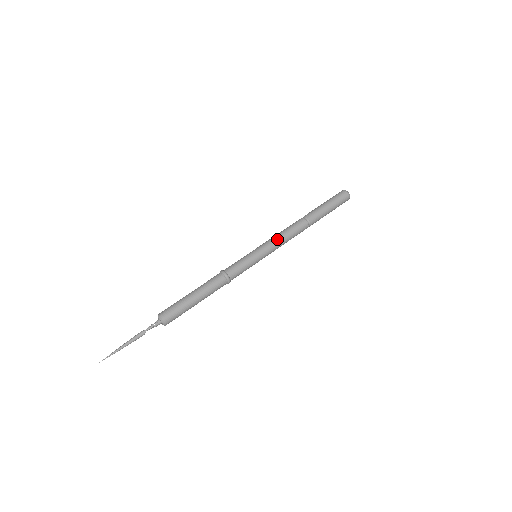
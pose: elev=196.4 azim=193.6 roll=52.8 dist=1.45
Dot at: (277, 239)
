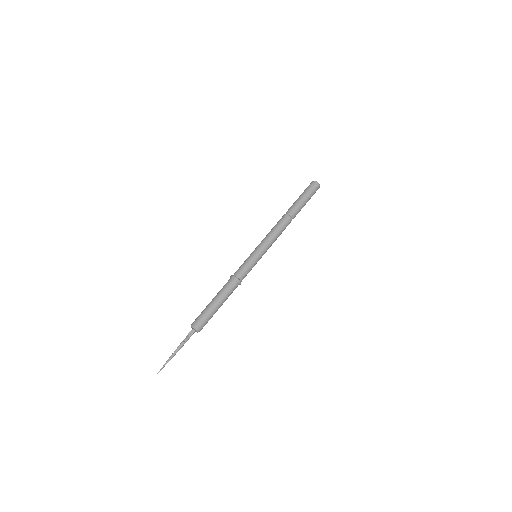
Dot at: (273, 241)
